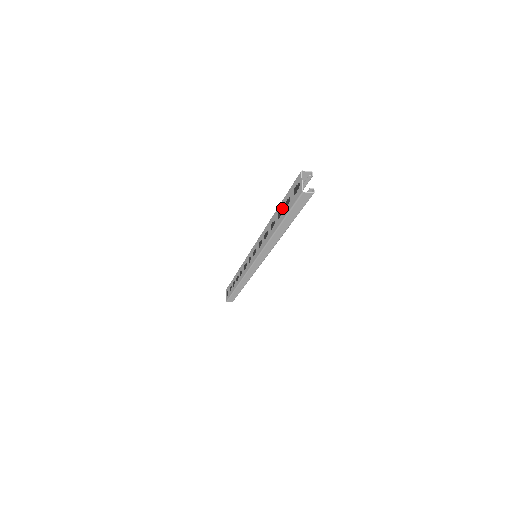
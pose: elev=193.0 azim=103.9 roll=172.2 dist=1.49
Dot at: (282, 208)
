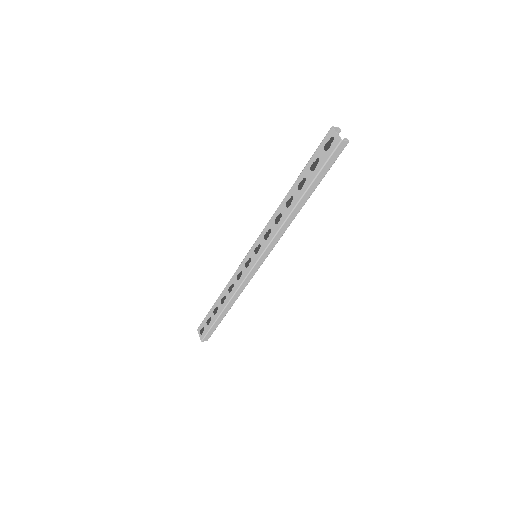
Dot at: (305, 176)
